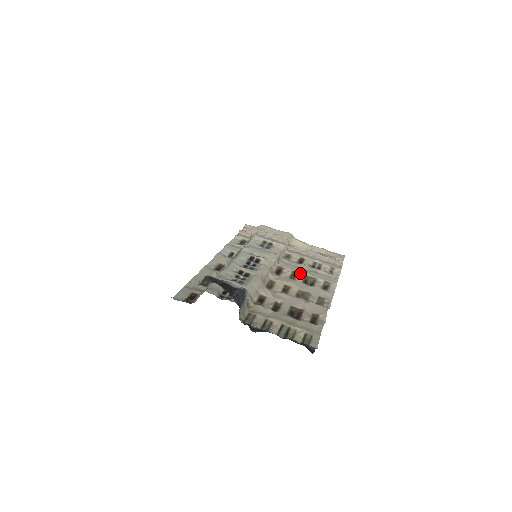
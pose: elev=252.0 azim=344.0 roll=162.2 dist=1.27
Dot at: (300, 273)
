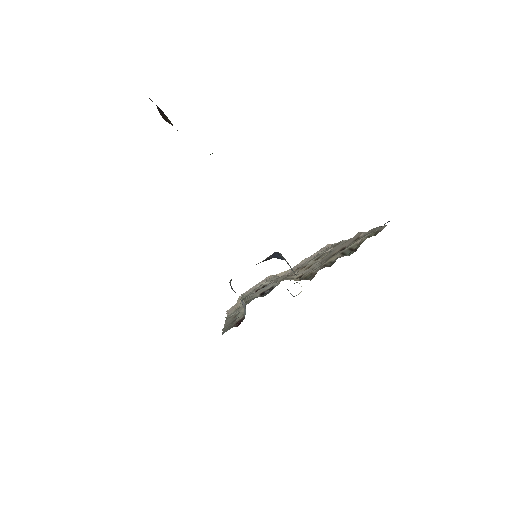
Dot at: (308, 264)
